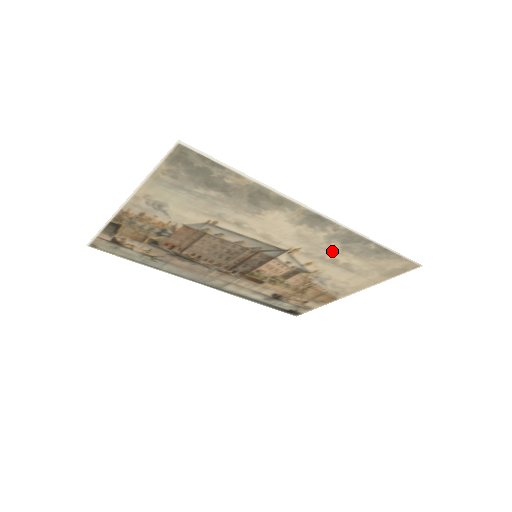
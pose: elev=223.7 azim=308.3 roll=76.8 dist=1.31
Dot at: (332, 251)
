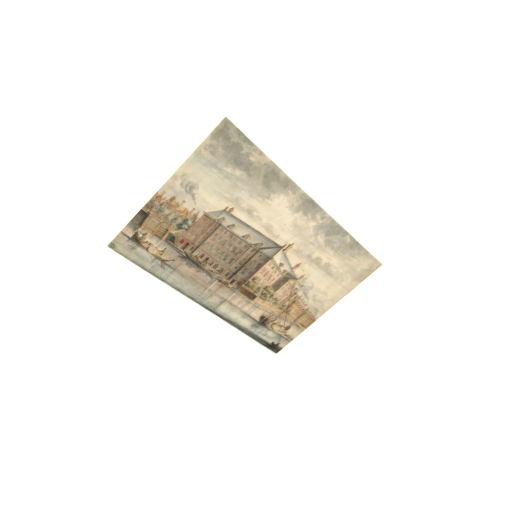
Dot at: (317, 247)
